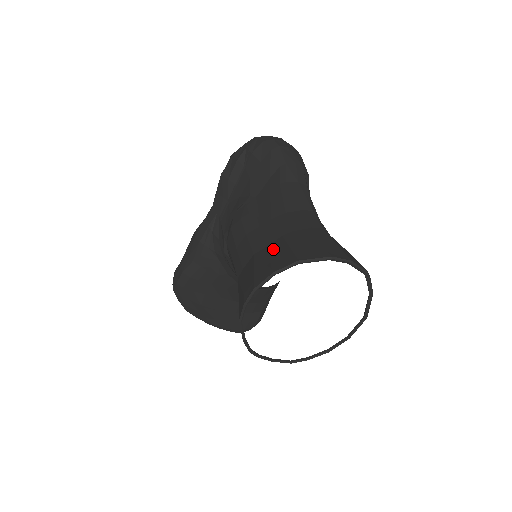
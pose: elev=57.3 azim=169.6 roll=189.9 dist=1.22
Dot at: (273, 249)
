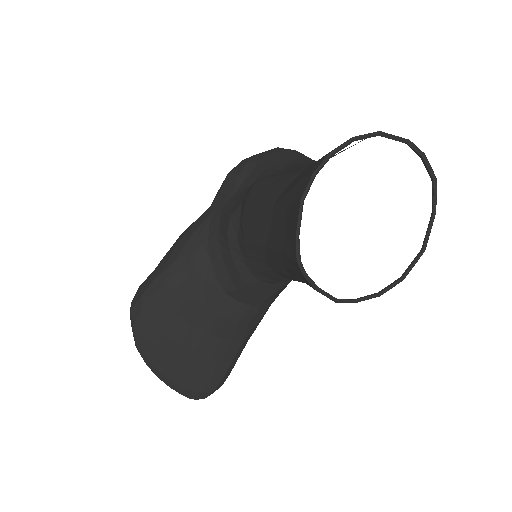
Dot at: occluded
